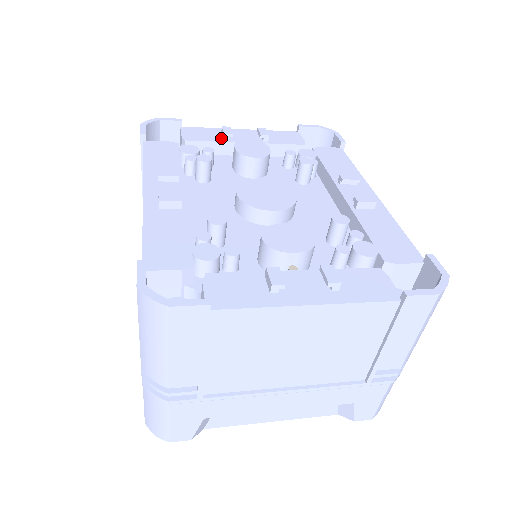
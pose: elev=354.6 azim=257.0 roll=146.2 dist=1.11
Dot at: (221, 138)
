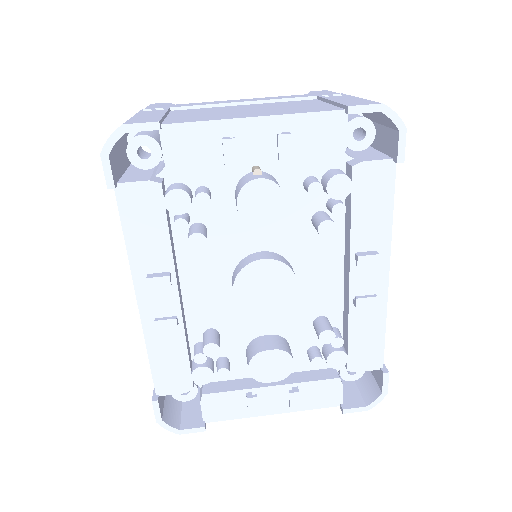
Dot at: (221, 157)
